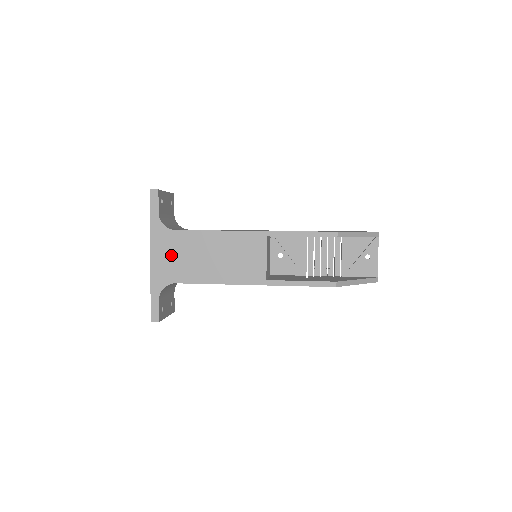
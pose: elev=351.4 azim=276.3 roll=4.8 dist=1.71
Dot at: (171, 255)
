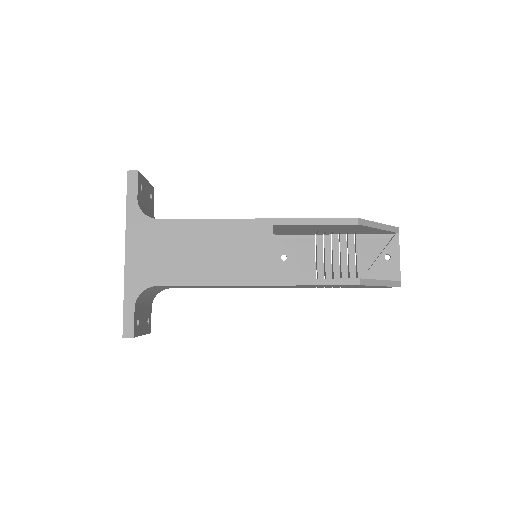
Dot at: (152, 250)
